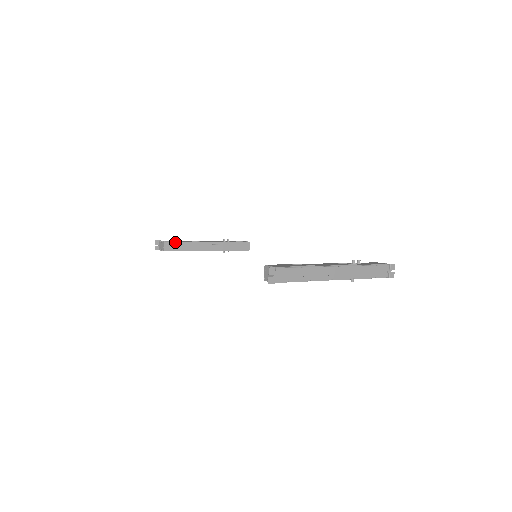
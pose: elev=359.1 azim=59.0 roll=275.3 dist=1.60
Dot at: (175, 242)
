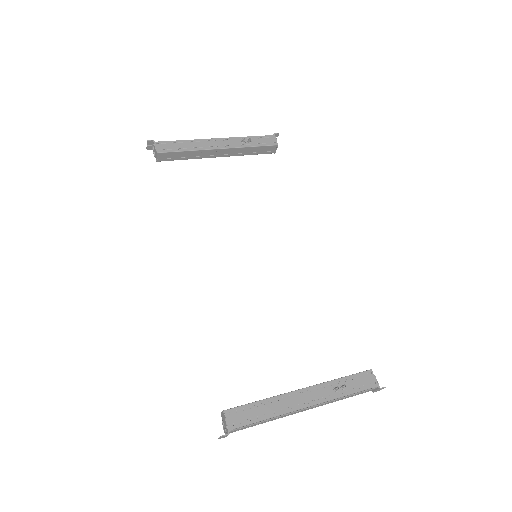
Dot at: (172, 152)
